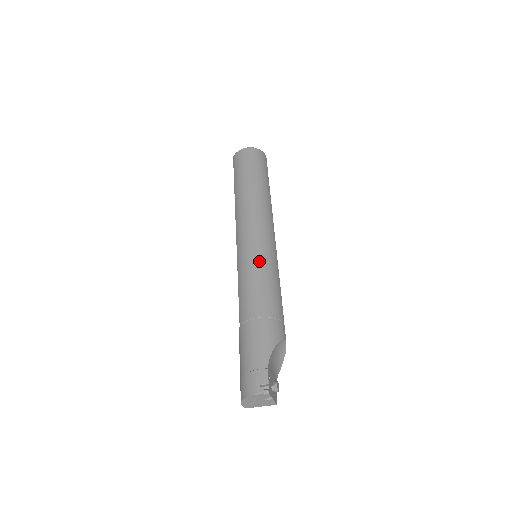
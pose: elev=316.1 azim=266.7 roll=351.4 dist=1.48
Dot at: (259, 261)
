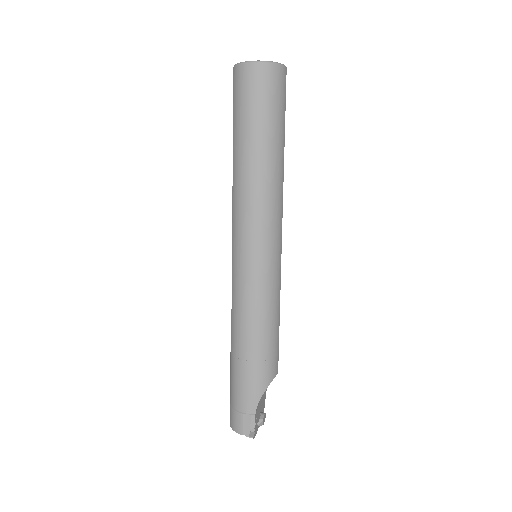
Dot at: (257, 289)
